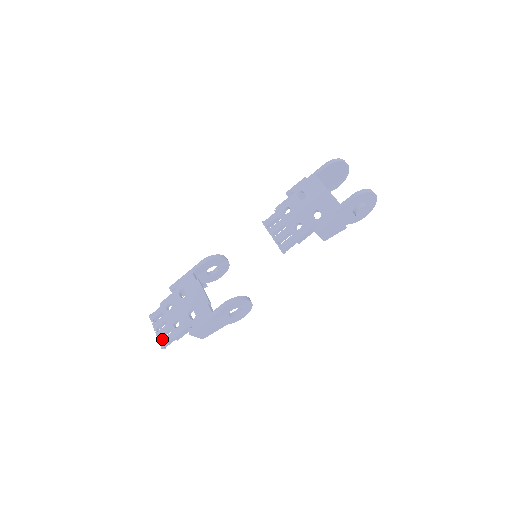
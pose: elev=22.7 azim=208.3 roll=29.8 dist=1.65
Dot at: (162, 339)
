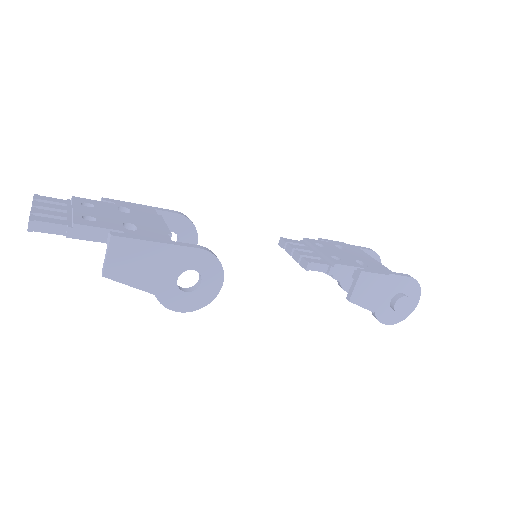
Dot at: (41, 215)
